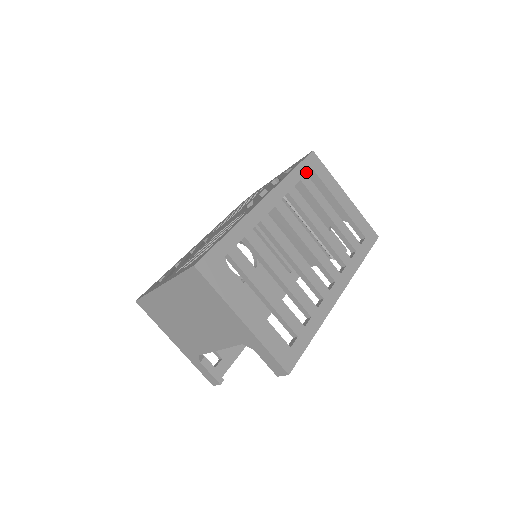
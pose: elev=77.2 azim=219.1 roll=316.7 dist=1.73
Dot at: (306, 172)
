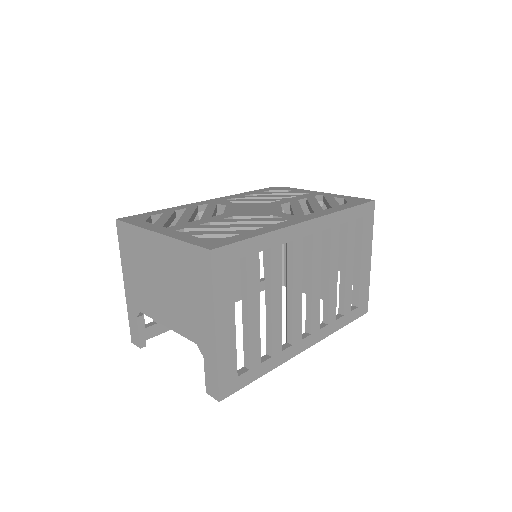
Dot at: (357, 217)
